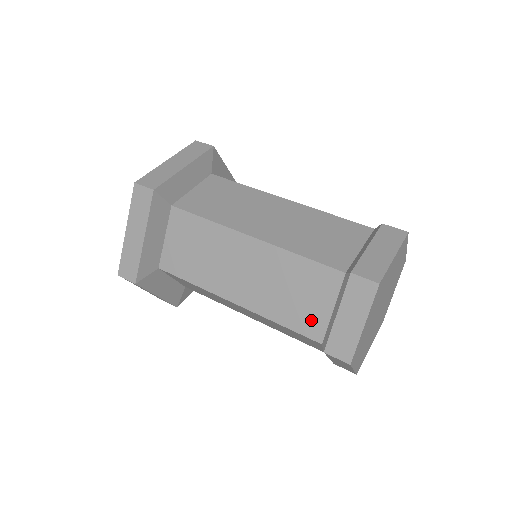
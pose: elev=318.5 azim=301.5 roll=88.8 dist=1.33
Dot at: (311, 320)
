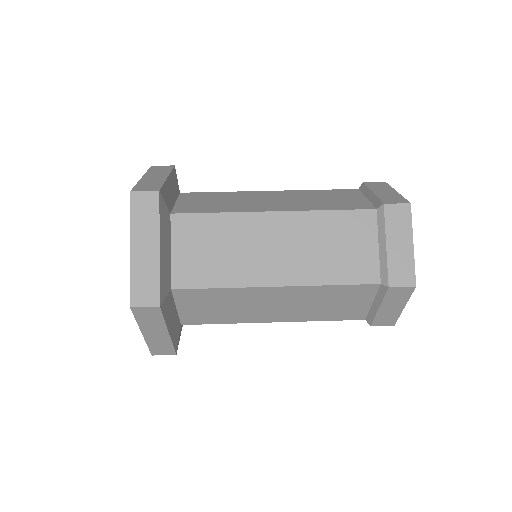
Dot at: (362, 266)
